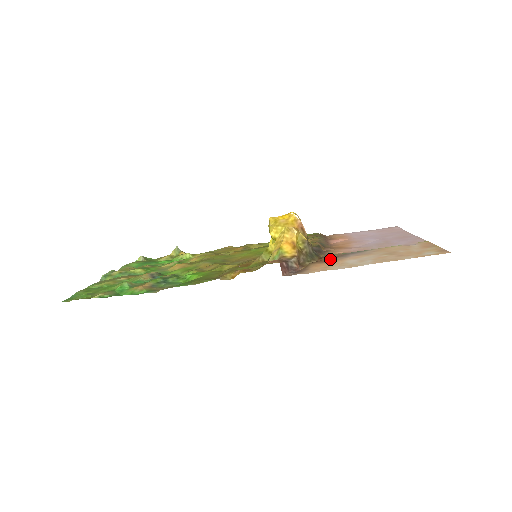
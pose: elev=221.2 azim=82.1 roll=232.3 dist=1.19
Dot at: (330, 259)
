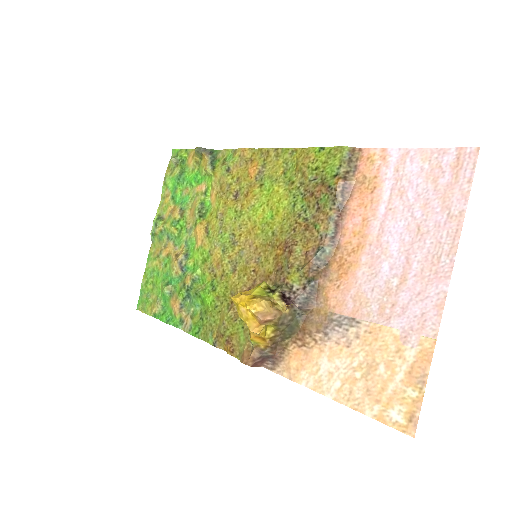
Dot at: (310, 336)
